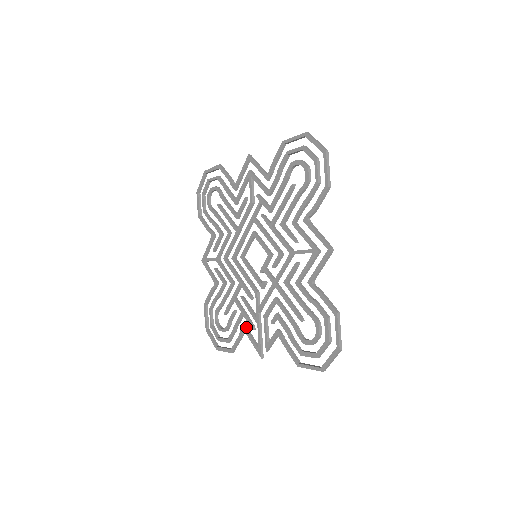
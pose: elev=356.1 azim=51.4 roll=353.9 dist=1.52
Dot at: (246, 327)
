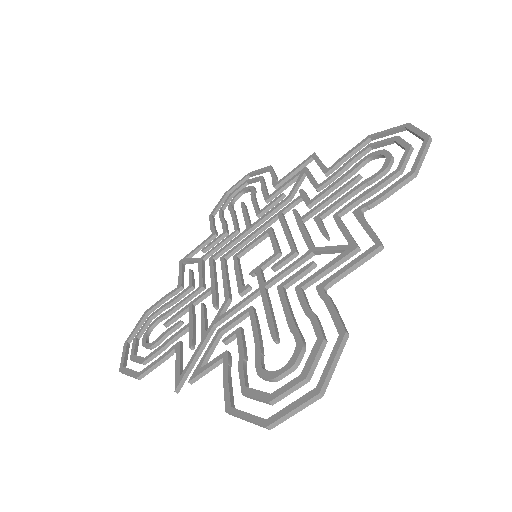
Dot at: (182, 345)
